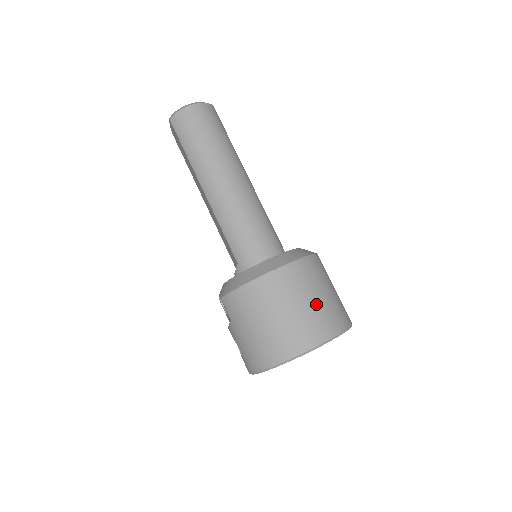
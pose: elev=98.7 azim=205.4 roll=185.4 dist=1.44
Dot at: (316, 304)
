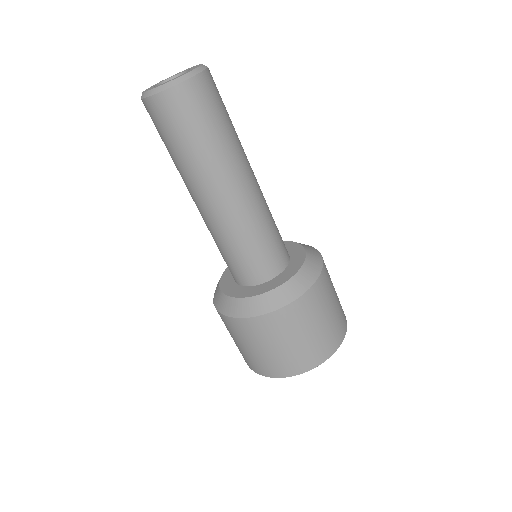
Dot at: (294, 347)
